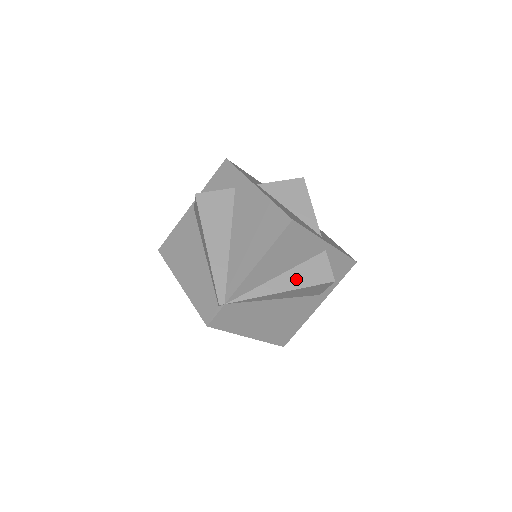
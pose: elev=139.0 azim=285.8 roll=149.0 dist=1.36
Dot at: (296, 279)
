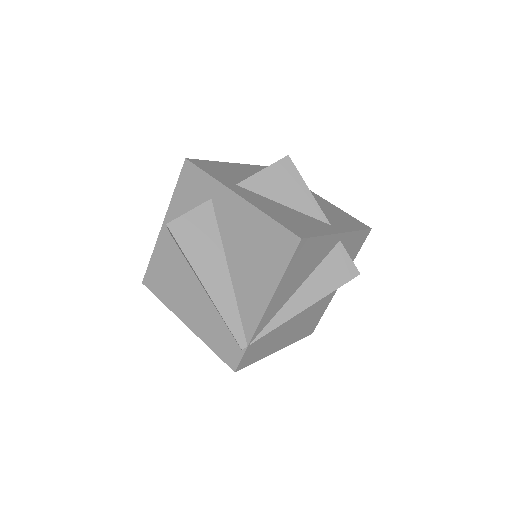
Dot at: (317, 287)
